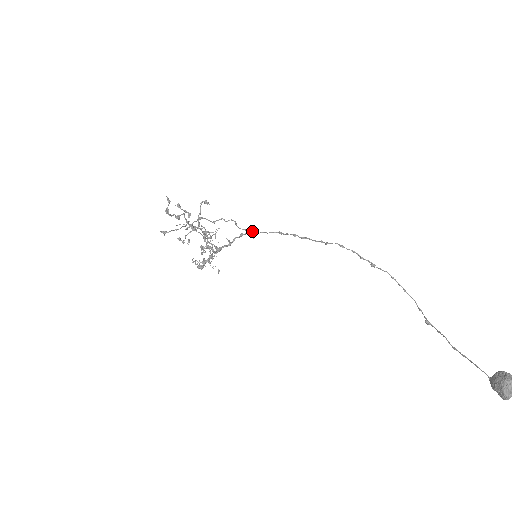
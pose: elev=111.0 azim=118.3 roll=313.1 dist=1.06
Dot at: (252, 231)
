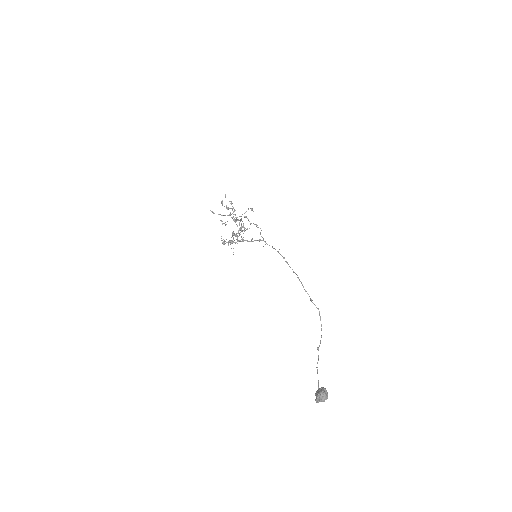
Dot at: occluded
